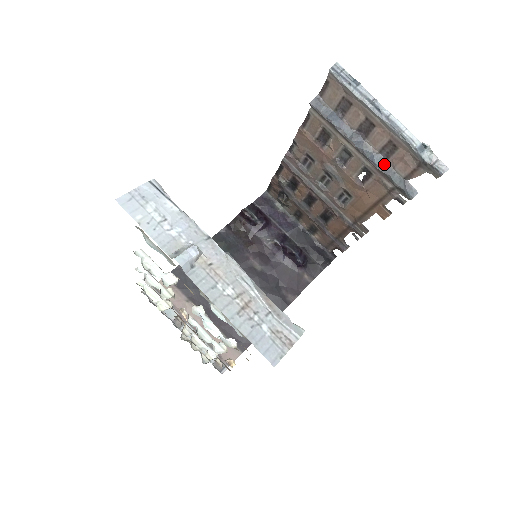
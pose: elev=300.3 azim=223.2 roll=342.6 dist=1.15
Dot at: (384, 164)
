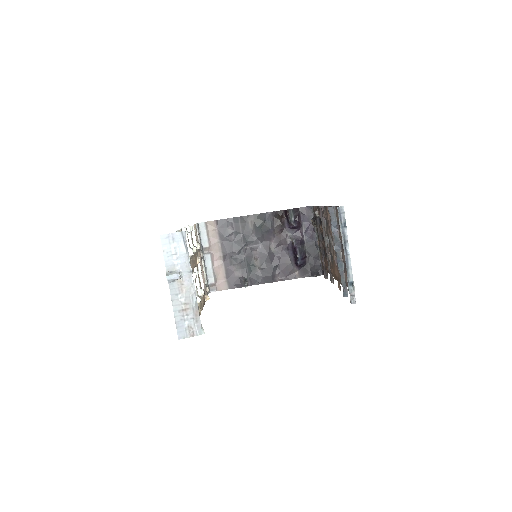
Dot at: (342, 269)
